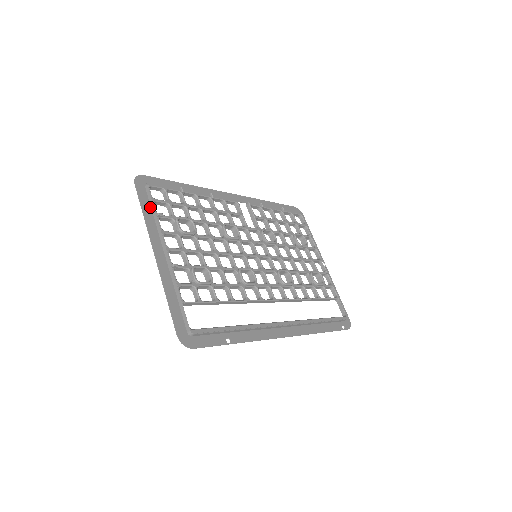
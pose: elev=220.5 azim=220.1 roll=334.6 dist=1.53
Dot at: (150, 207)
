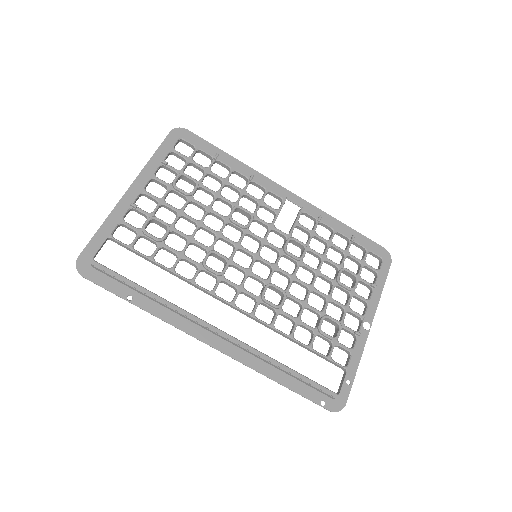
Dot at: (166, 155)
